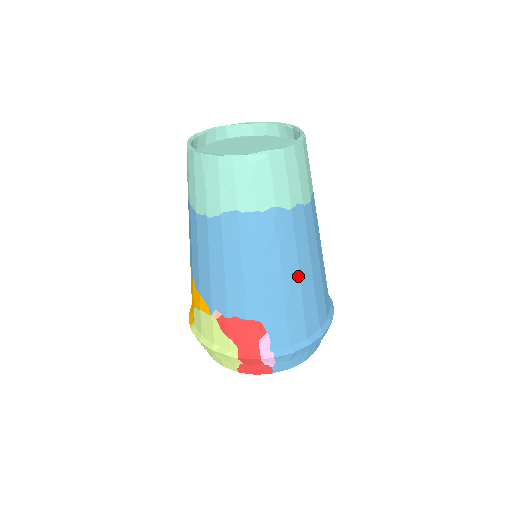
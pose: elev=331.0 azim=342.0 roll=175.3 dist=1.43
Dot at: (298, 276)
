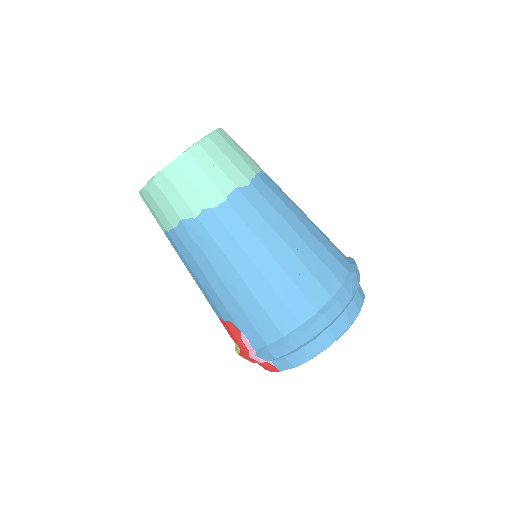
Dot at: (238, 275)
